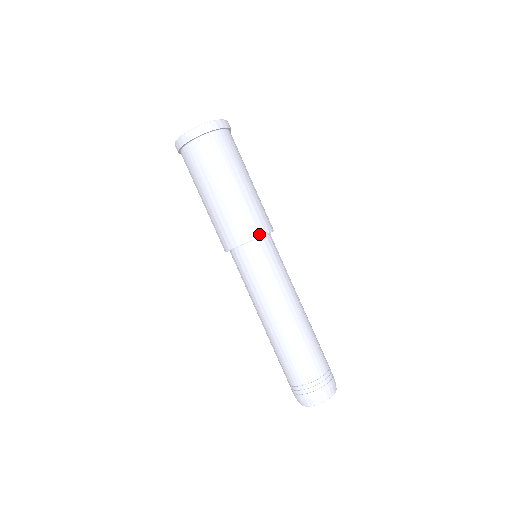
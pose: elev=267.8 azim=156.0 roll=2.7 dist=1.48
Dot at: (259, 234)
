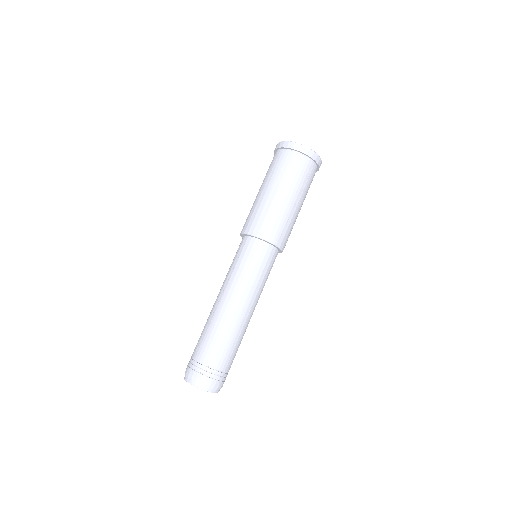
Dot at: (252, 233)
